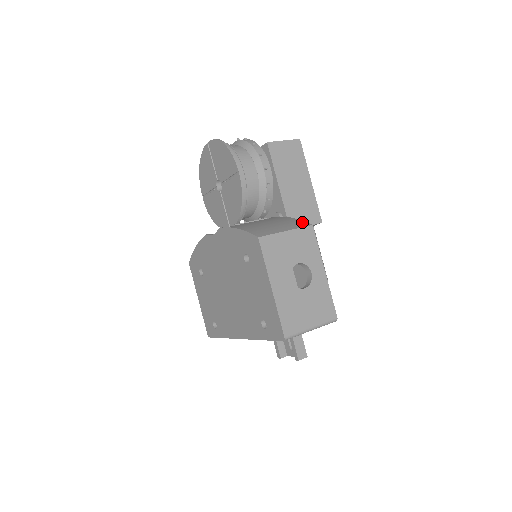
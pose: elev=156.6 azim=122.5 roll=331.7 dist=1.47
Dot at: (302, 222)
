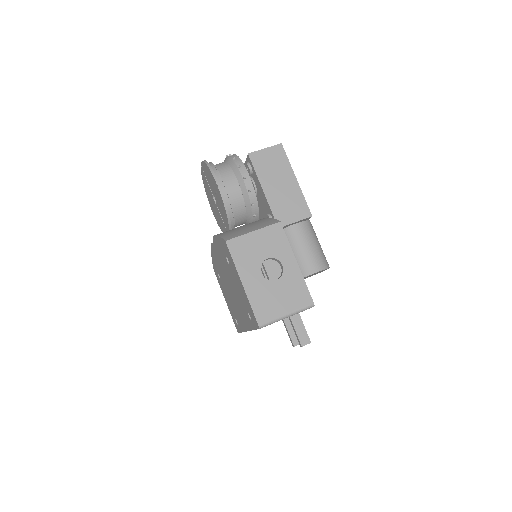
Dot at: (273, 220)
